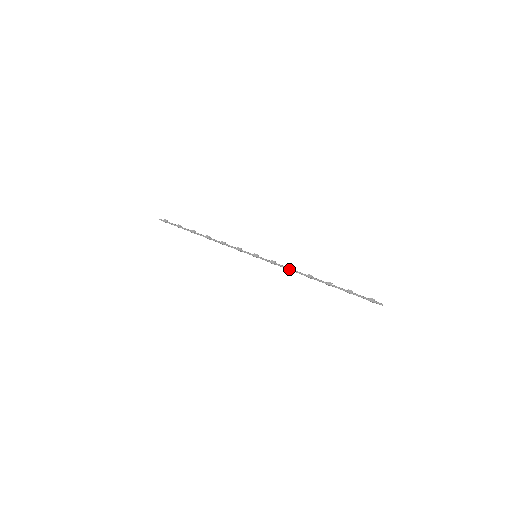
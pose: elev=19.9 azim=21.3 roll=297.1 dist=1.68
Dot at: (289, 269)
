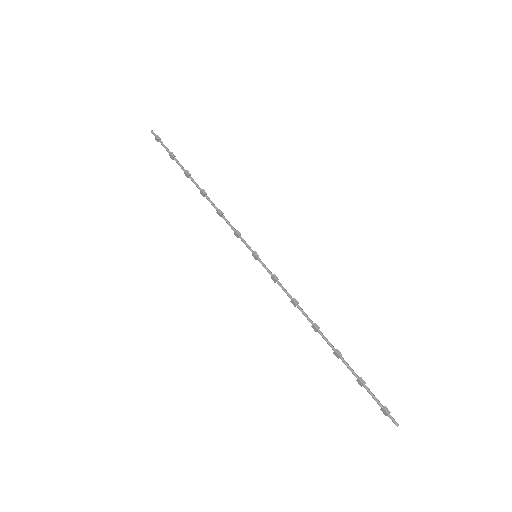
Dot at: (291, 302)
